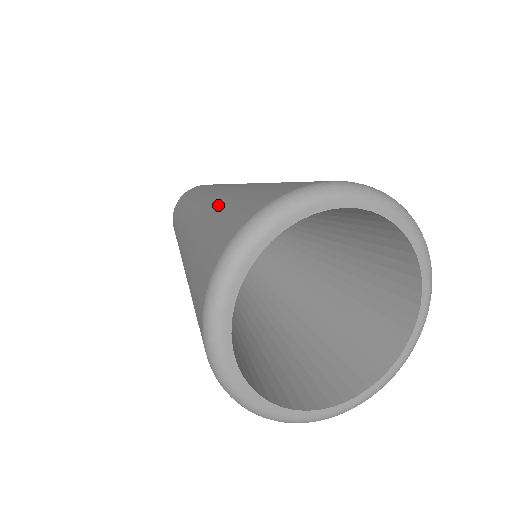
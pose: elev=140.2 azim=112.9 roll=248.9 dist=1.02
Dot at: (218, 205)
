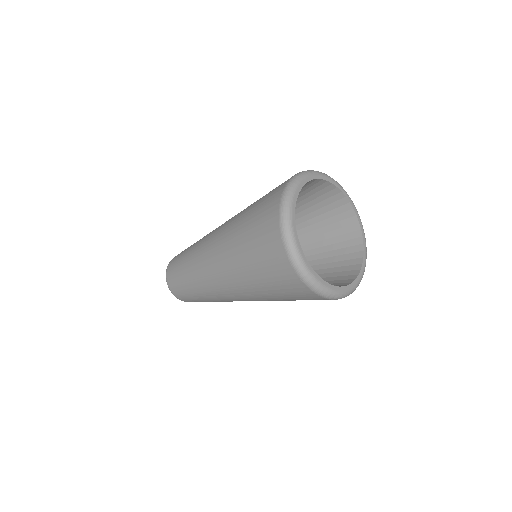
Dot at: (234, 242)
